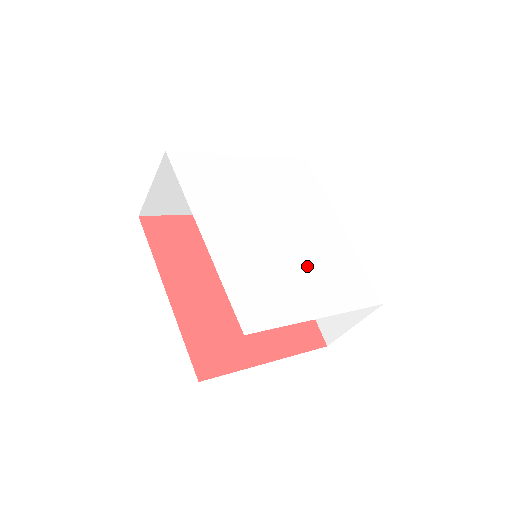
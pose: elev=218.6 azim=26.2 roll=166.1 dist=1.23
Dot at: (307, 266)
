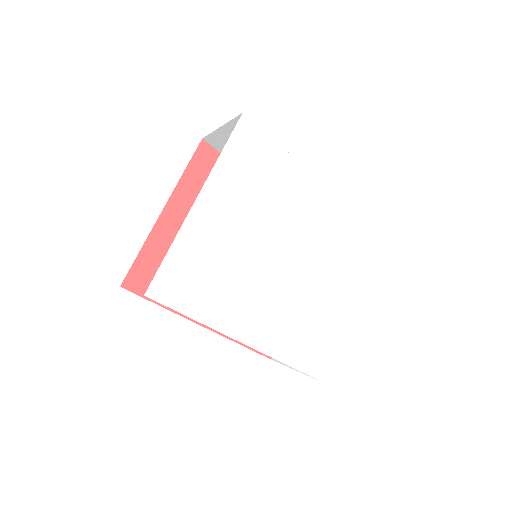
Dot at: (321, 270)
